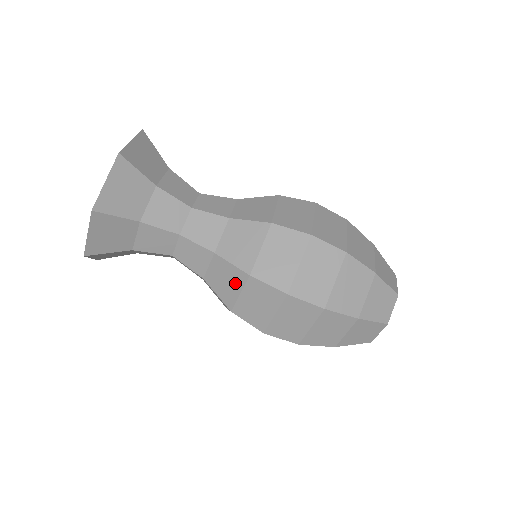
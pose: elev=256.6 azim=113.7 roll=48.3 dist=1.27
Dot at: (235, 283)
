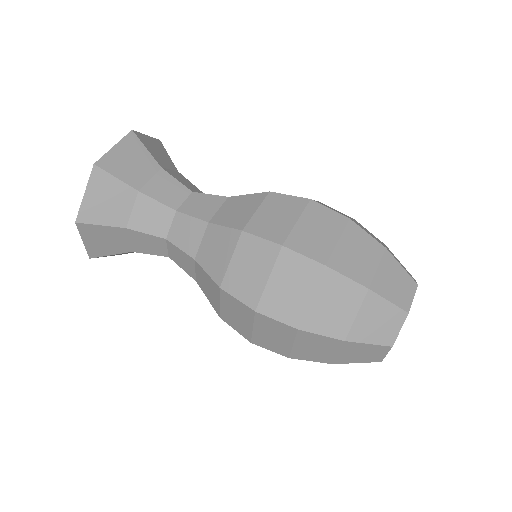
Dot at: (214, 292)
